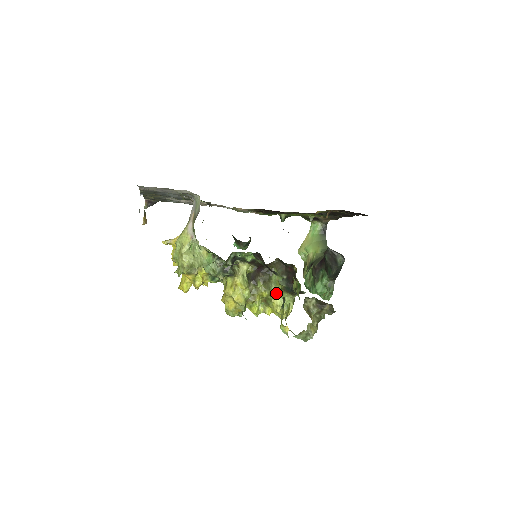
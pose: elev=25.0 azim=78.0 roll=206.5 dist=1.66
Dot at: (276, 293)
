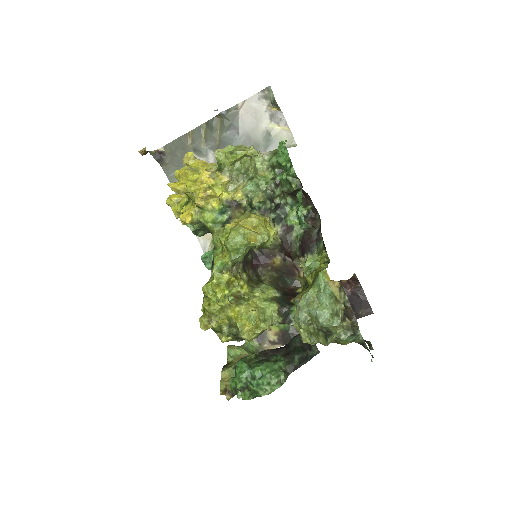
Dot at: (260, 297)
